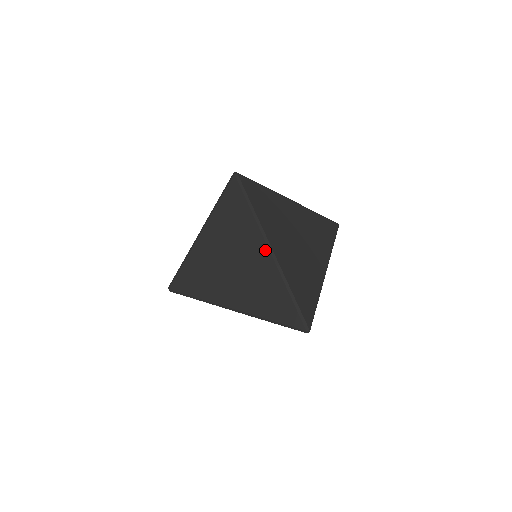
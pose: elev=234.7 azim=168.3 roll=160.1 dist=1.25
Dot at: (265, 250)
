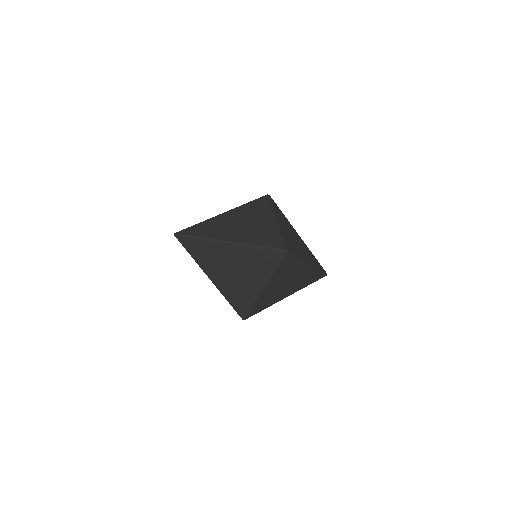
Dot at: (308, 267)
